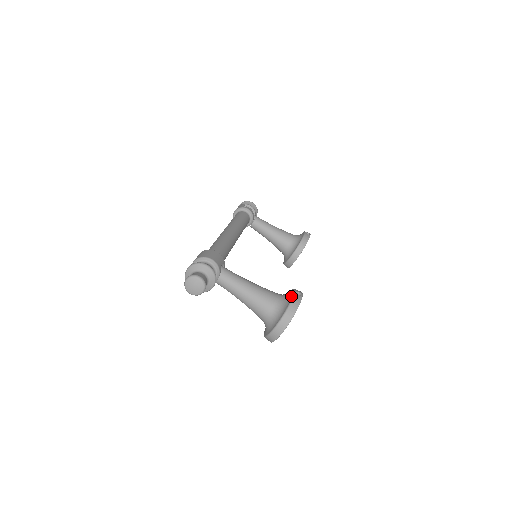
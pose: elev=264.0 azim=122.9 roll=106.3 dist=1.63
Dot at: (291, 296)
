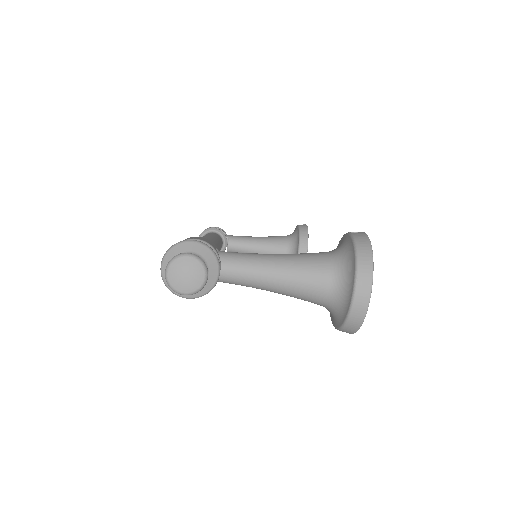
Dot at: (348, 239)
